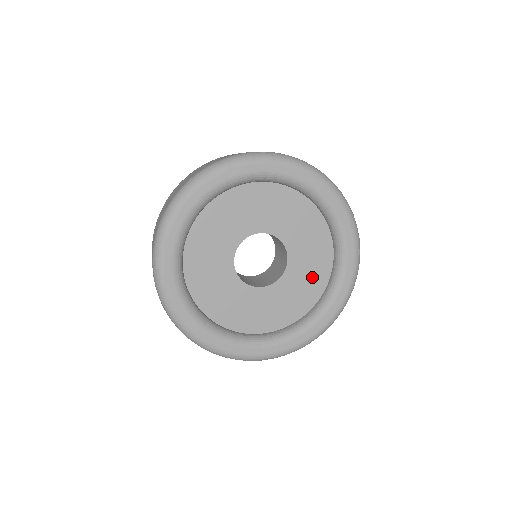
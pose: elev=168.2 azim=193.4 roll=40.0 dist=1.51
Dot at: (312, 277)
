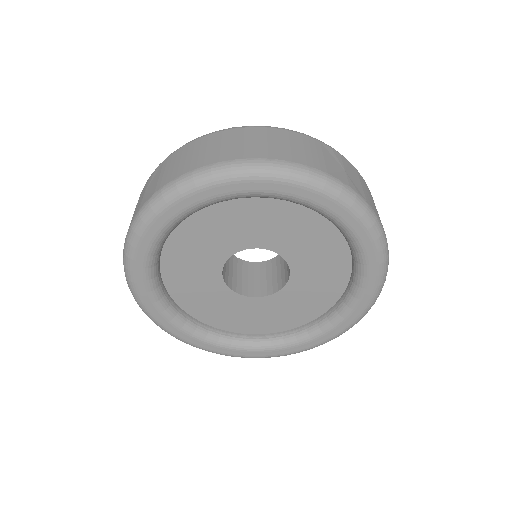
Dot at: (322, 289)
